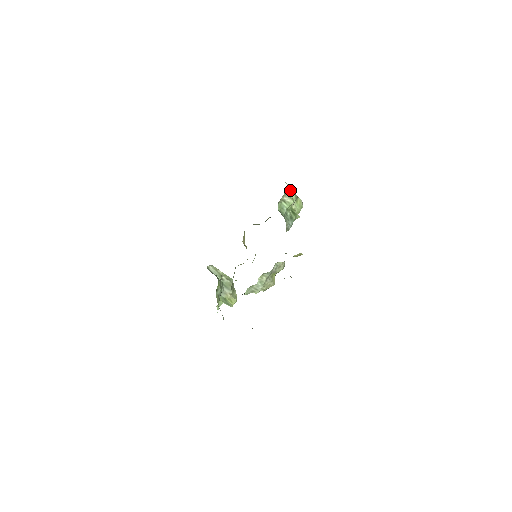
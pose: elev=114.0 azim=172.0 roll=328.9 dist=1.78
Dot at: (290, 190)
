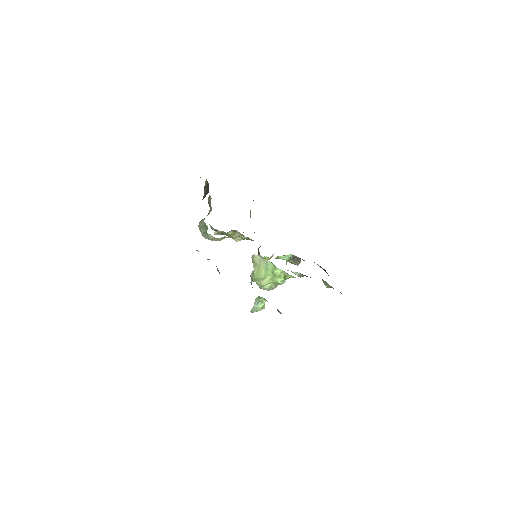
Dot at: occluded
